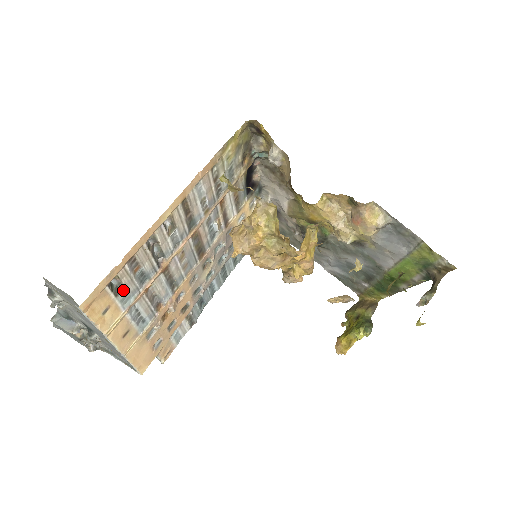
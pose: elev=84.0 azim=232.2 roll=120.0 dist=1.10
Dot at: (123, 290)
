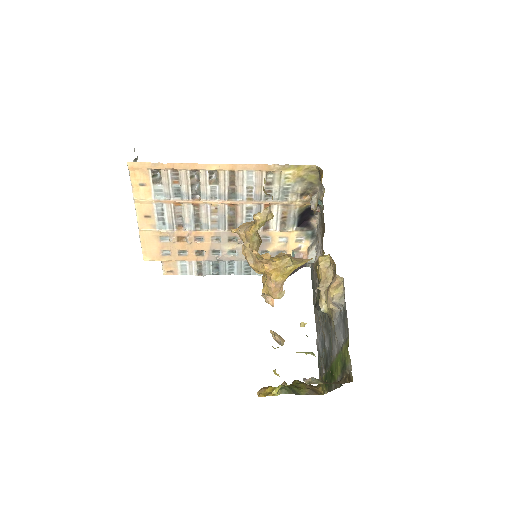
Dot at: (160, 185)
